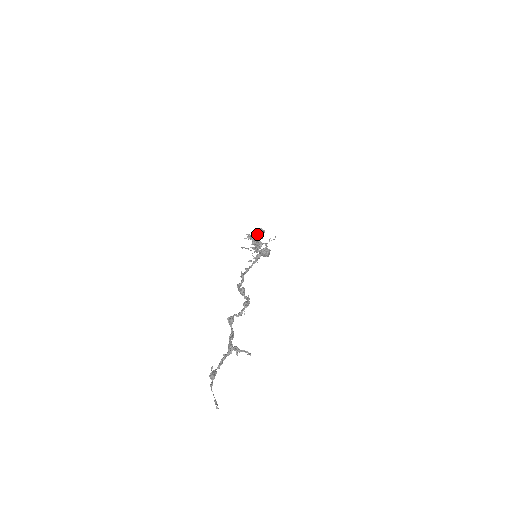
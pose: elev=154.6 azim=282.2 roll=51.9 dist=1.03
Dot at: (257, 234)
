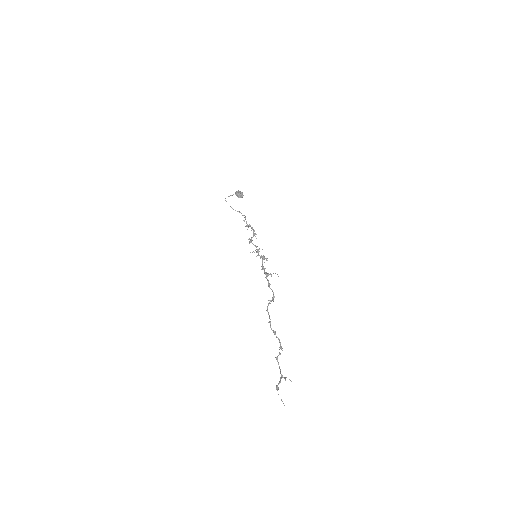
Dot at: (253, 236)
